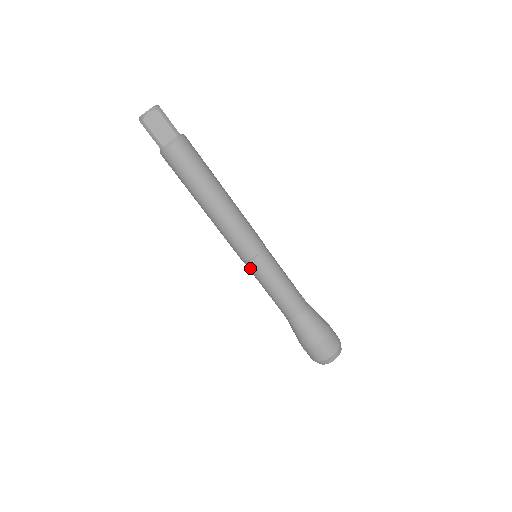
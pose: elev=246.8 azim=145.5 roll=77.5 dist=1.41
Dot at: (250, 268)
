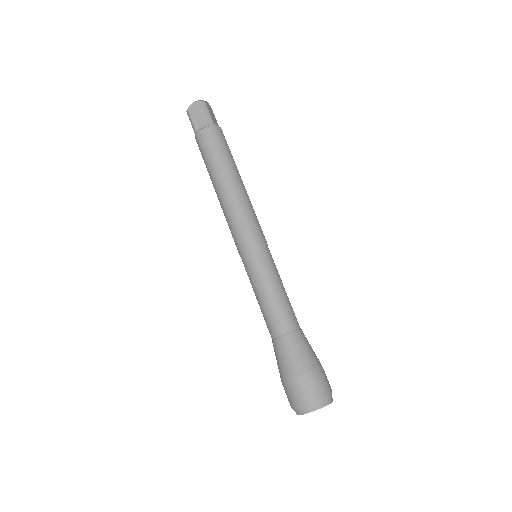
Dot at: (244, 264)
